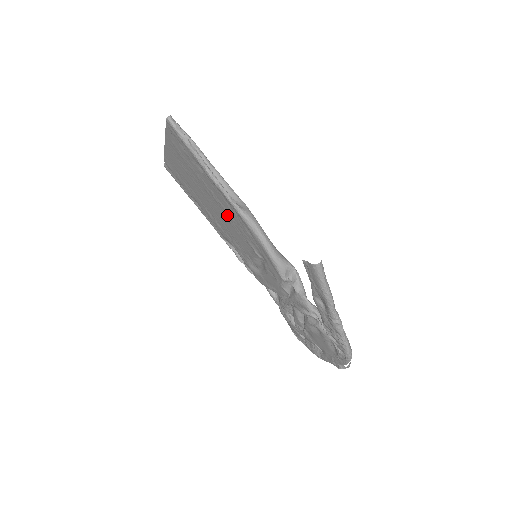
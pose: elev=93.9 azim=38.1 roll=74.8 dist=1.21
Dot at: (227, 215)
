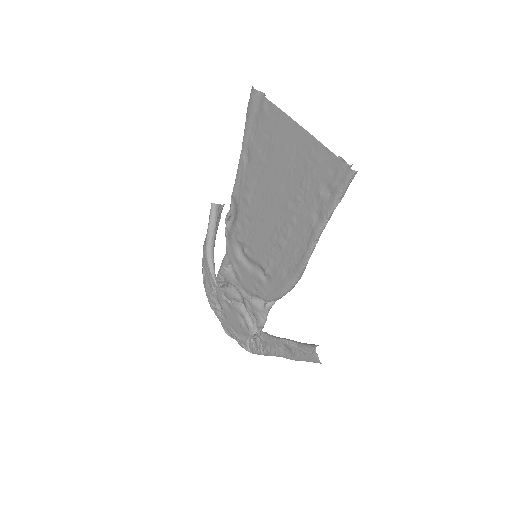
Dot at: (280, 237)
